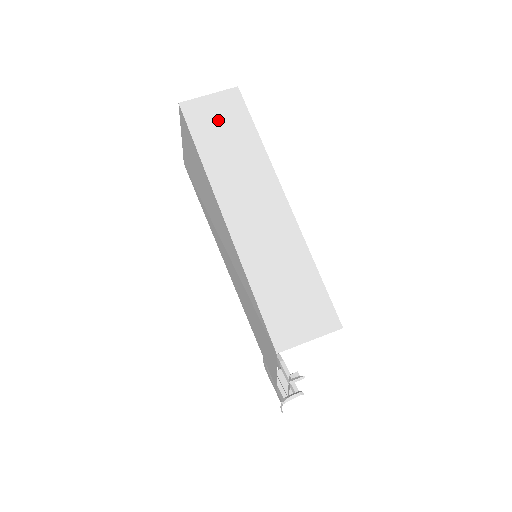
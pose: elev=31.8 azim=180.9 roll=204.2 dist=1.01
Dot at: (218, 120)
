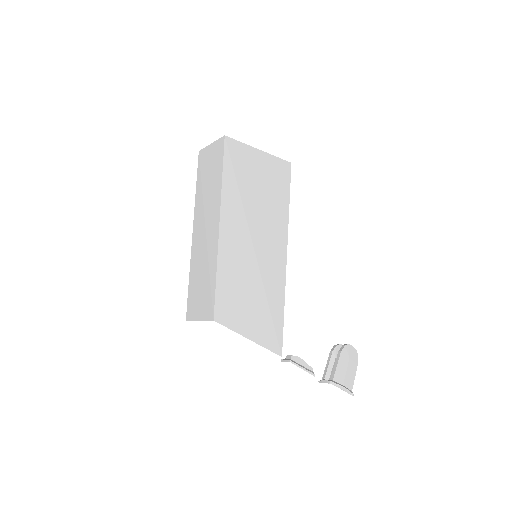
Dot at: (209, 162)
